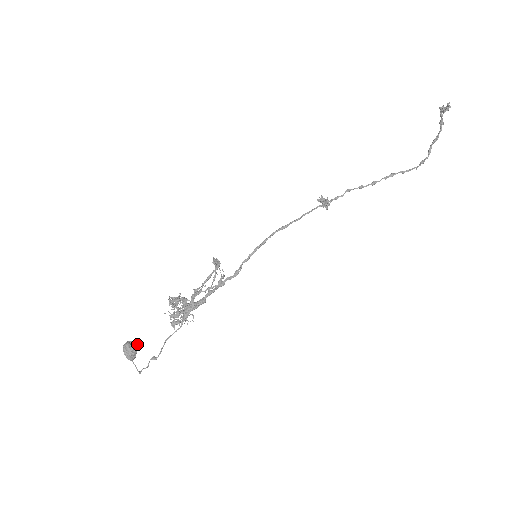
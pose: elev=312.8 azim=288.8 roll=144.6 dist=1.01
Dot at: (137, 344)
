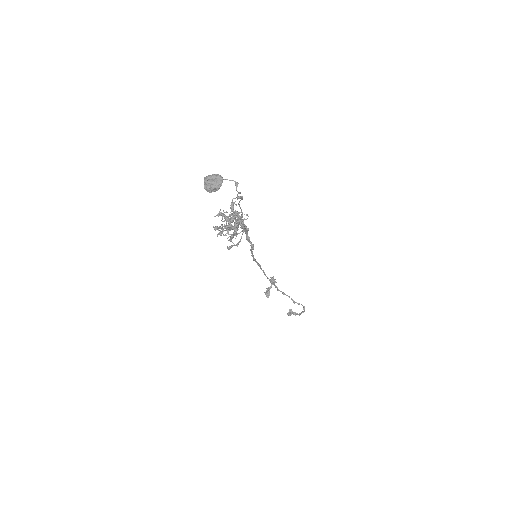
Dot at: occluded
